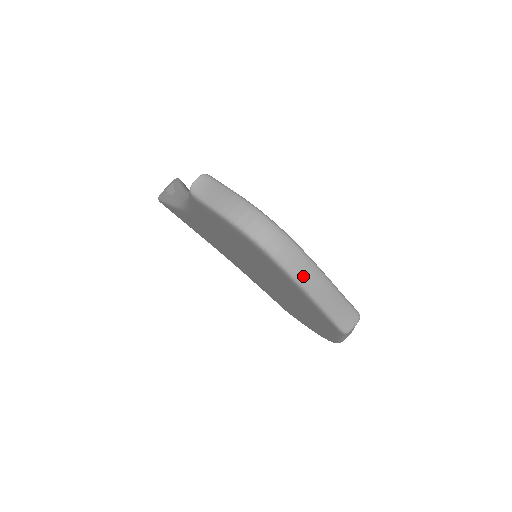
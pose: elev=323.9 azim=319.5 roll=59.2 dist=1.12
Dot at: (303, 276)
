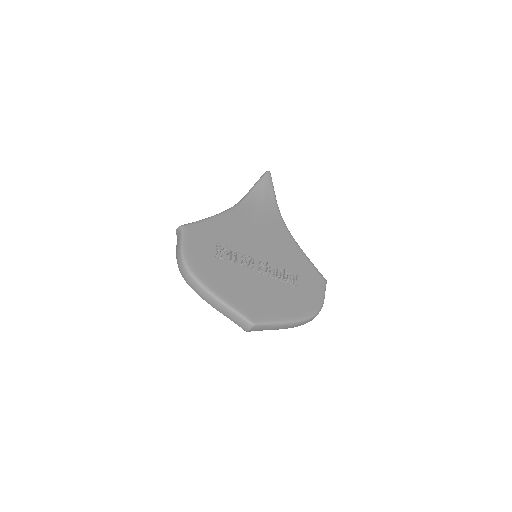
Dot at: (204, 298)
